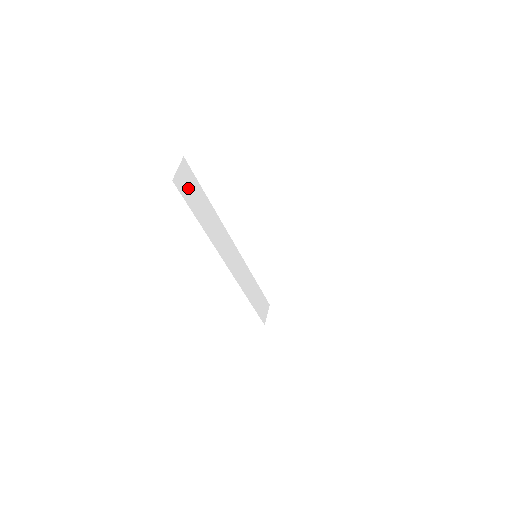
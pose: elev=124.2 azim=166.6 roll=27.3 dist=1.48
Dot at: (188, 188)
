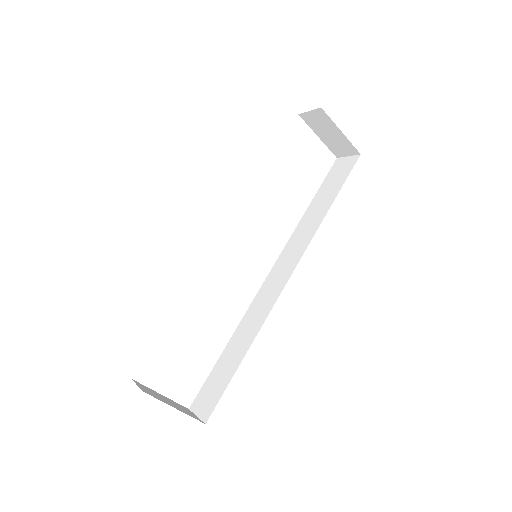
Dot at: occluded
